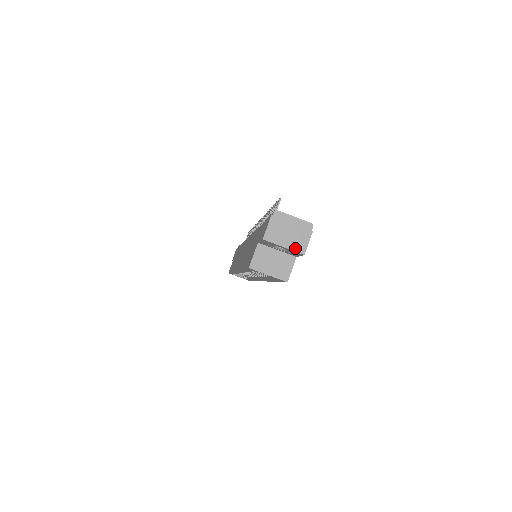
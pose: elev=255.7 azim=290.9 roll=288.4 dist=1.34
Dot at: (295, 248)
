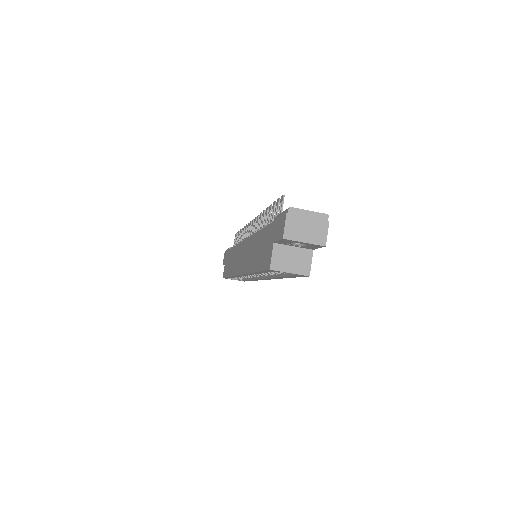
Dot at: (315, 241)
